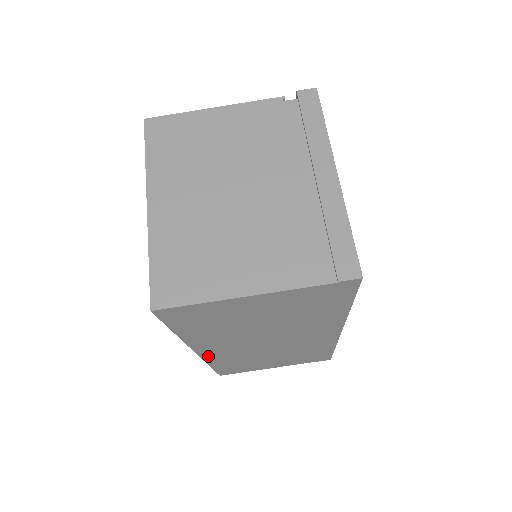
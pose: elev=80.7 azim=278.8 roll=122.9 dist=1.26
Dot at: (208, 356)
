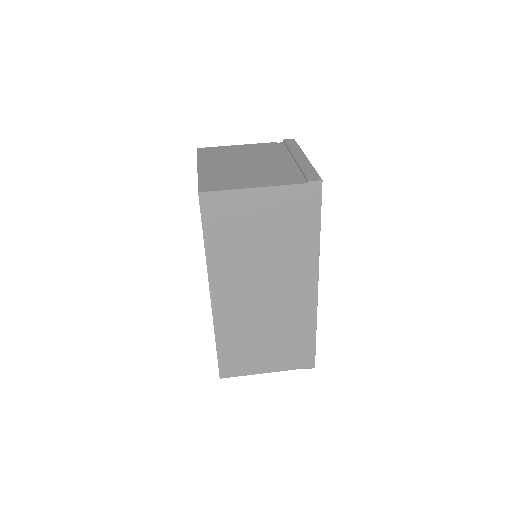
Dot at: (218, 310)
